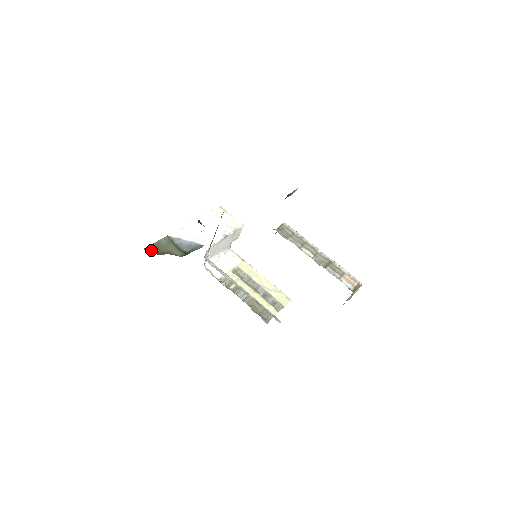
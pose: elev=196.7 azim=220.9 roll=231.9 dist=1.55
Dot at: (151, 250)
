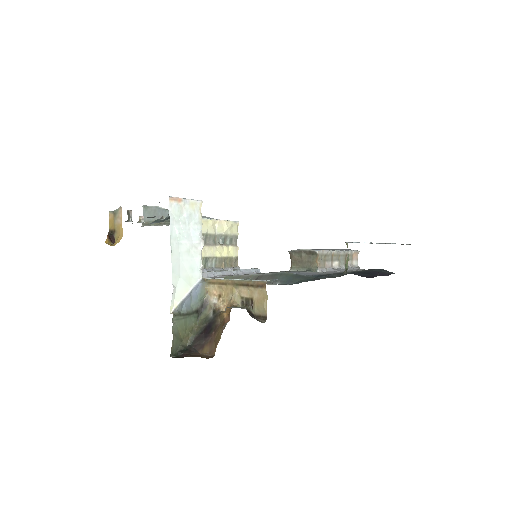
Dot at: (176, 349)
